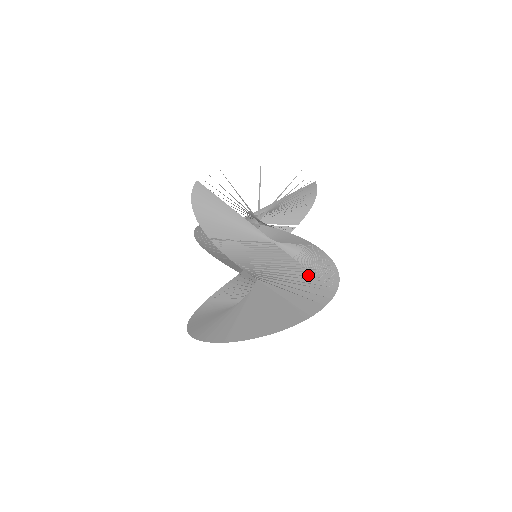
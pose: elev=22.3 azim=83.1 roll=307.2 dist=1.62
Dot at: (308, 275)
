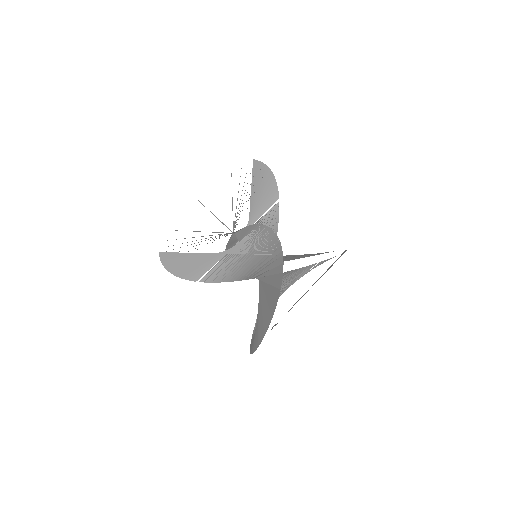
Dot at: (265, 255)
